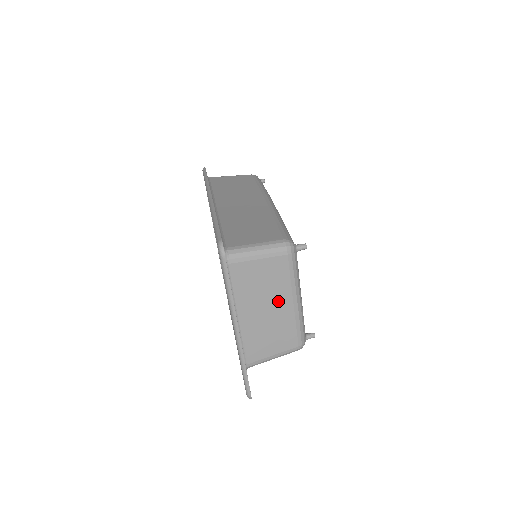
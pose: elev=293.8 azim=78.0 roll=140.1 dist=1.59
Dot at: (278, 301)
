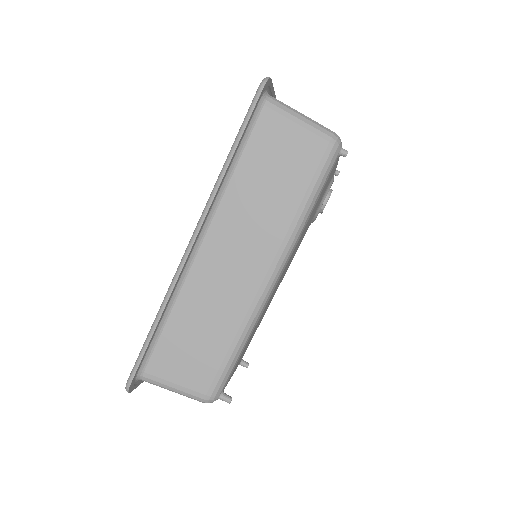
Dot at: occluded
